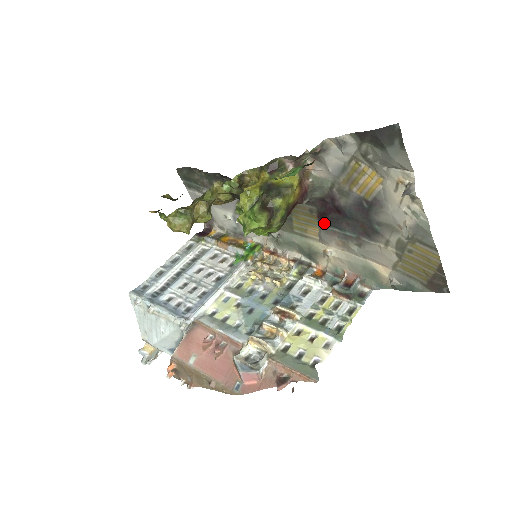
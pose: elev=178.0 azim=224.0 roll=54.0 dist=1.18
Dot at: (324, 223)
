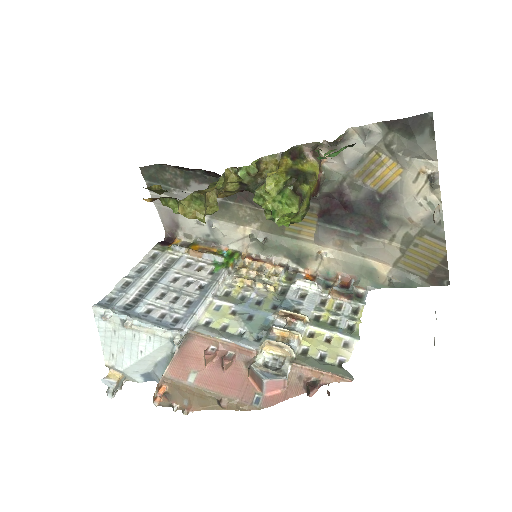
Dot at: (324, 221)
